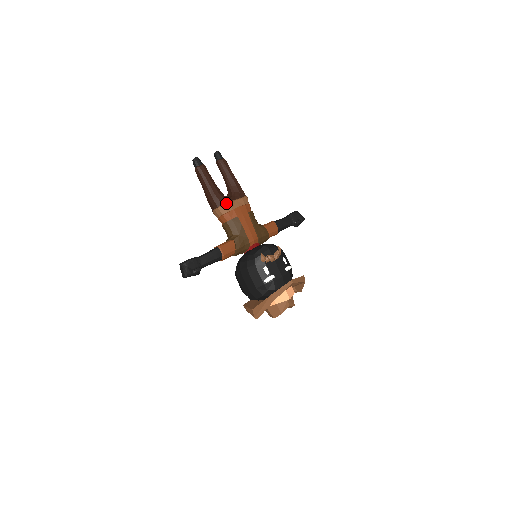
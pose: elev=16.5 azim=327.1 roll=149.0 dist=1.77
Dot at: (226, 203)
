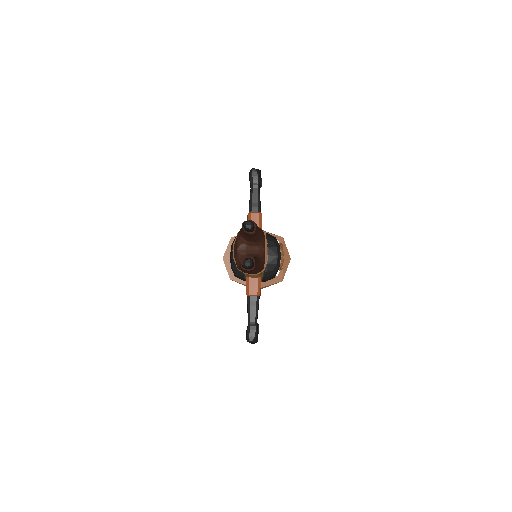
Dot at: (264, 264)
